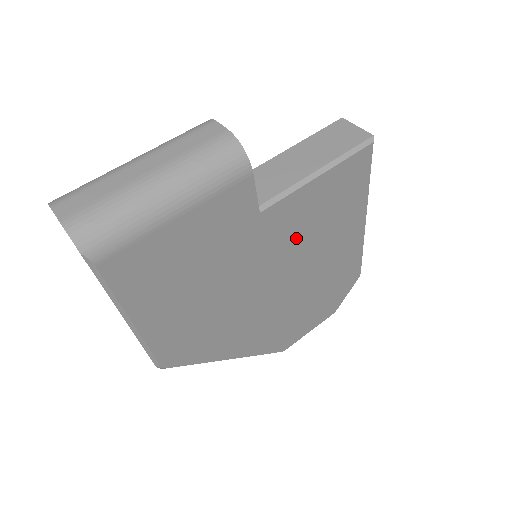
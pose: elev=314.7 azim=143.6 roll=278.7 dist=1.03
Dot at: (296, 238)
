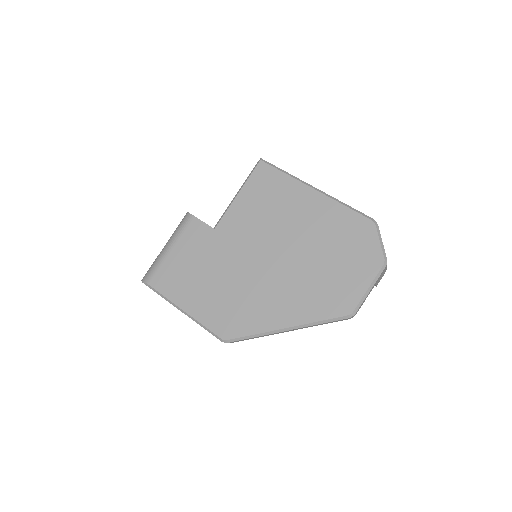
Dot at: (257, 228)
